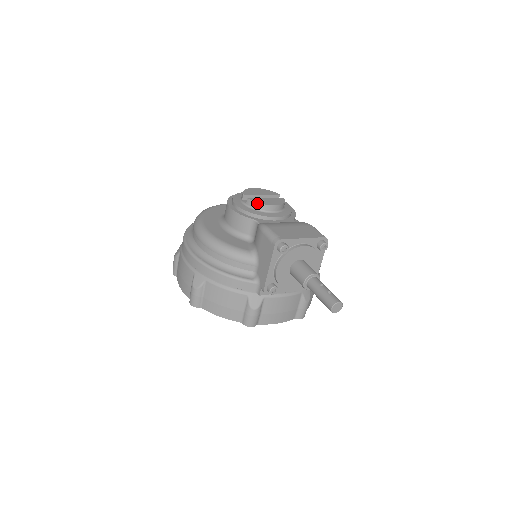
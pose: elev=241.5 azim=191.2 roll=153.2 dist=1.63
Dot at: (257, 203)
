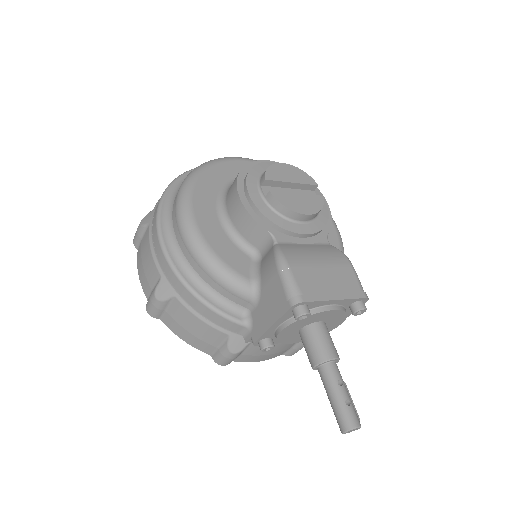
Dot at: (282, 205)
